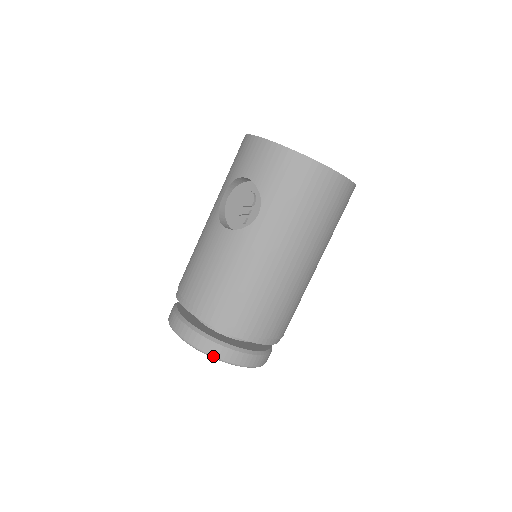
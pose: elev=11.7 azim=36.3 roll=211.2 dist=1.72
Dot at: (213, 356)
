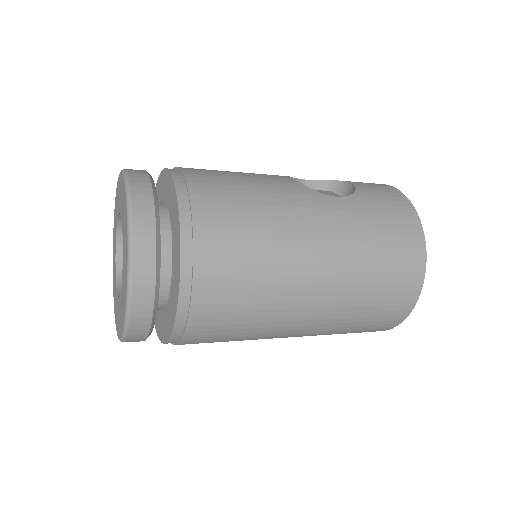
Dot at: (132, 209)
